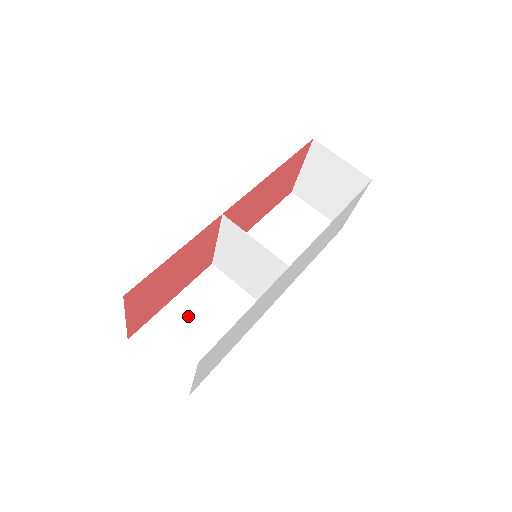
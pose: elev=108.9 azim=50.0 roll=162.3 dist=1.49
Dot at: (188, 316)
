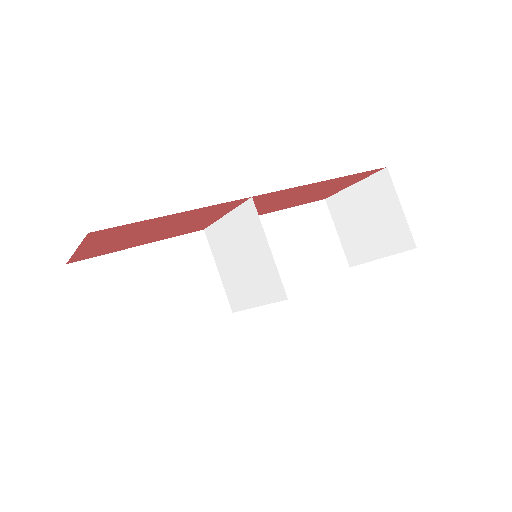
Dot at: (147, 274)
